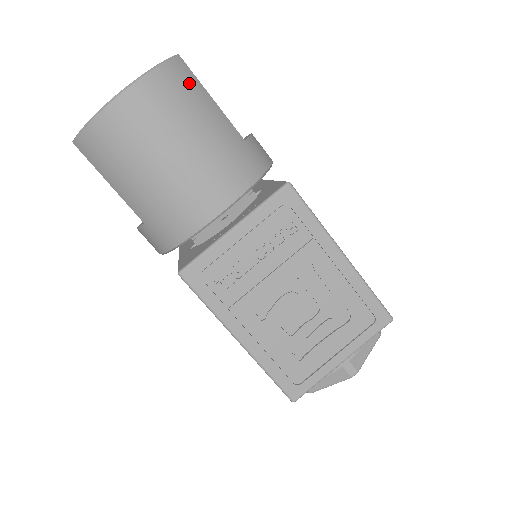
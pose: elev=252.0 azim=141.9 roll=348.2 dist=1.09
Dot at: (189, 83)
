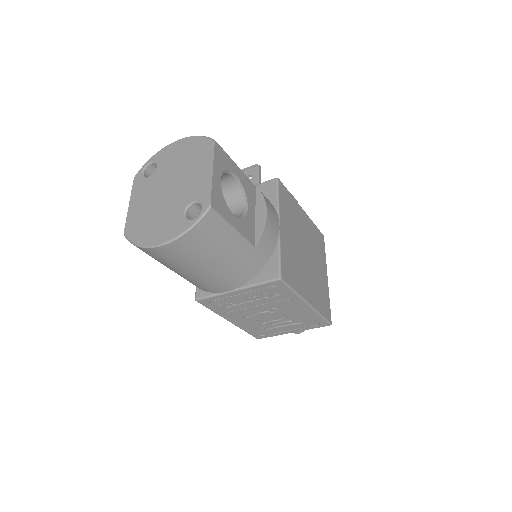
Dot at: (216, 229)
